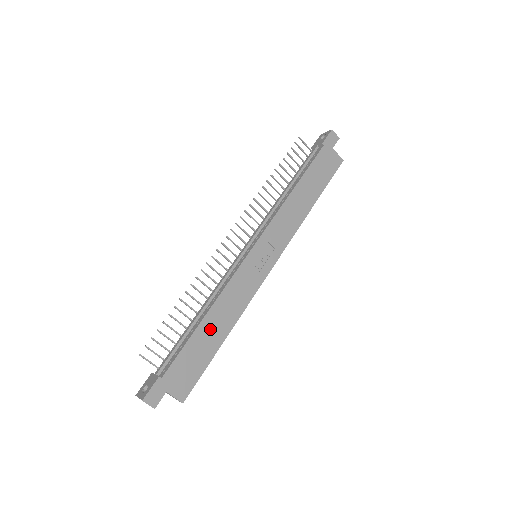
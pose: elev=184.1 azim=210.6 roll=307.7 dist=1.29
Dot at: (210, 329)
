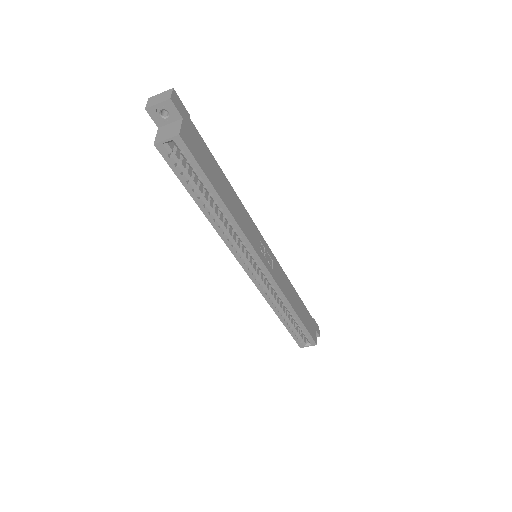
Dot at: (224, 186)
